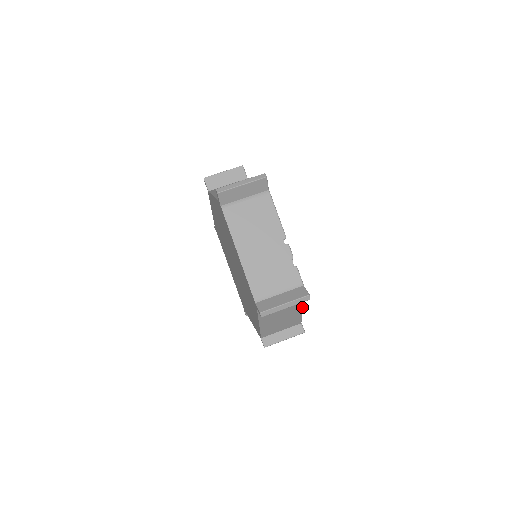
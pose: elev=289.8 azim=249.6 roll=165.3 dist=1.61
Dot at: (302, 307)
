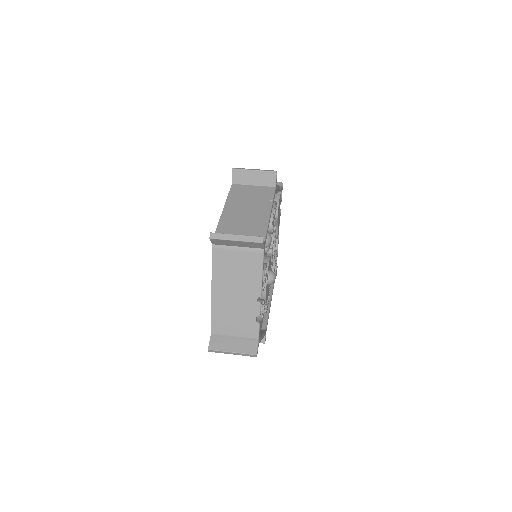
Dot at: occluded
